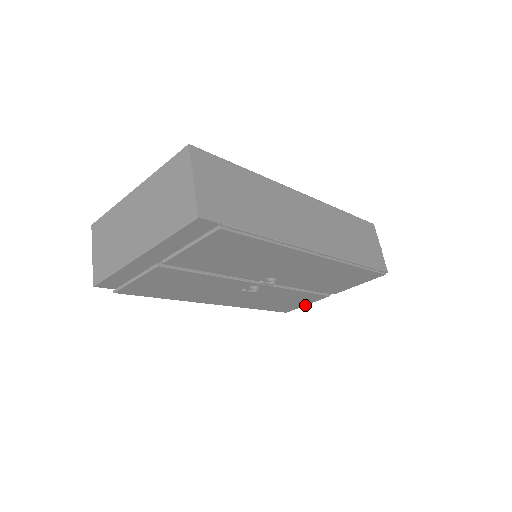
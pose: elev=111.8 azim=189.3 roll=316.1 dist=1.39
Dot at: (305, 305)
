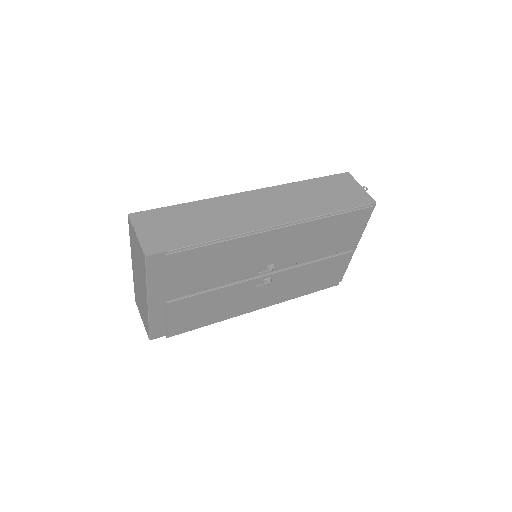
Dot at: (344, 270)
